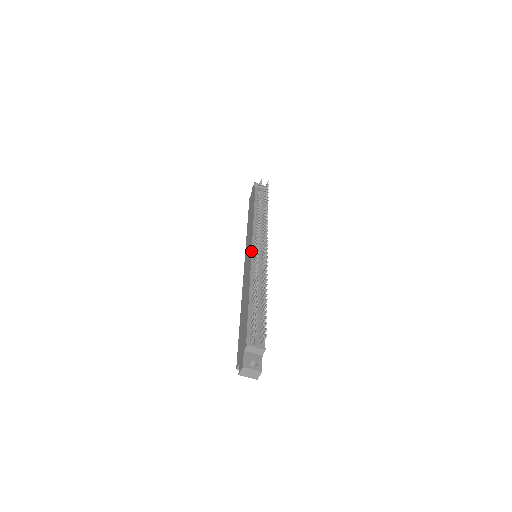
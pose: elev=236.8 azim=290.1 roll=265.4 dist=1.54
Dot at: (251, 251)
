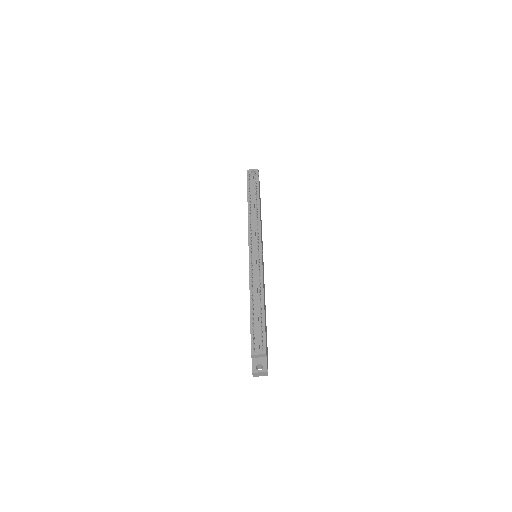
Dot at: occluded
